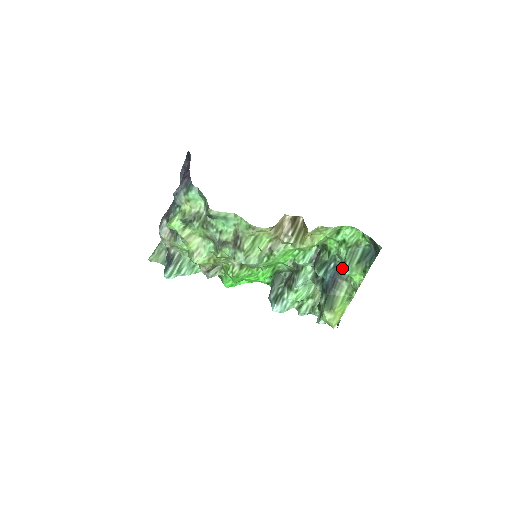
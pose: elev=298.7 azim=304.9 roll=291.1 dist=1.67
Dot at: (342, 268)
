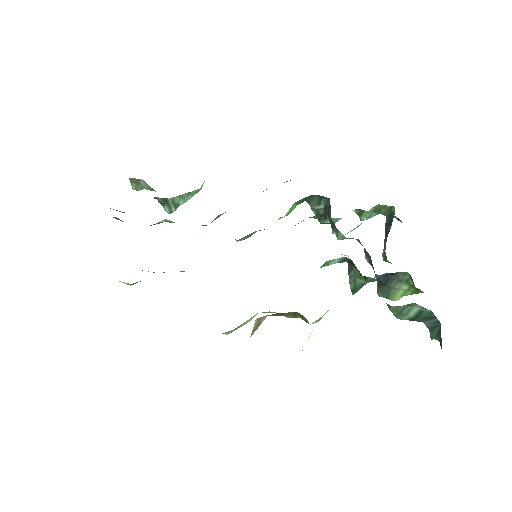
Dot at: occluded
